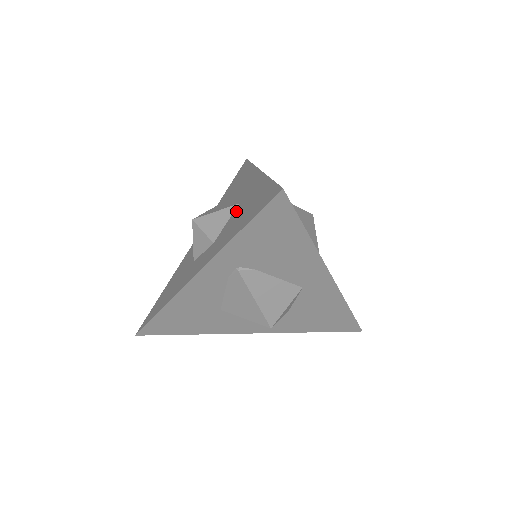
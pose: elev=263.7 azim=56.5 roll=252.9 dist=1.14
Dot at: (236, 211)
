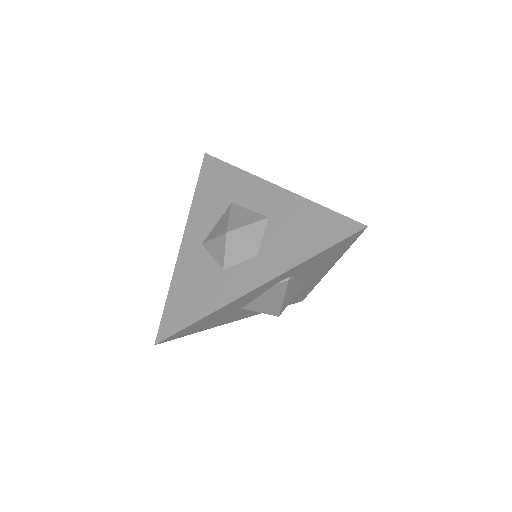
Dot at: (274, 227)
